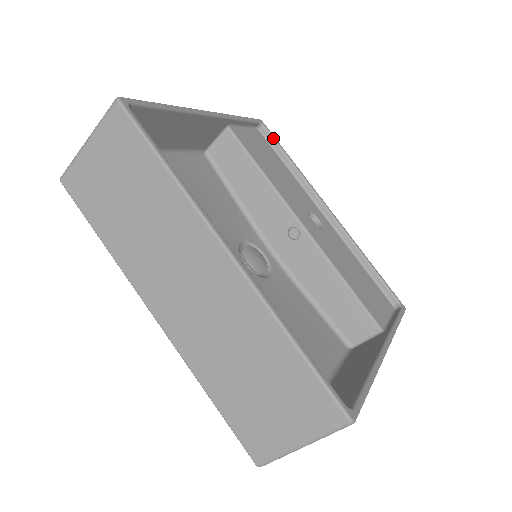
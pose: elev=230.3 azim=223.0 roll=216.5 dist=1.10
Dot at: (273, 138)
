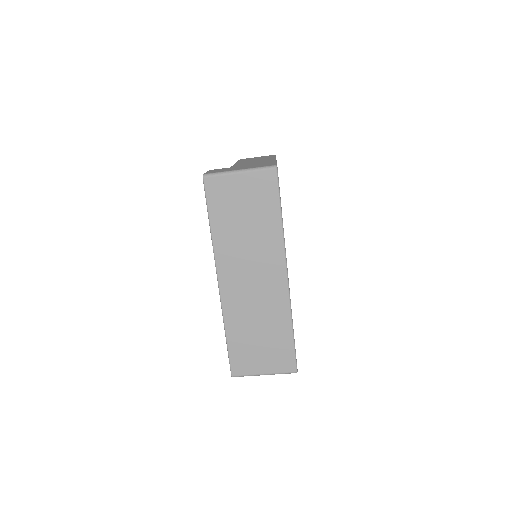
Dot at: occluded
